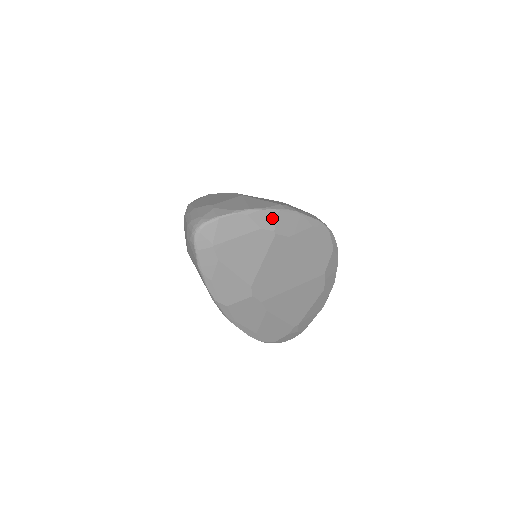
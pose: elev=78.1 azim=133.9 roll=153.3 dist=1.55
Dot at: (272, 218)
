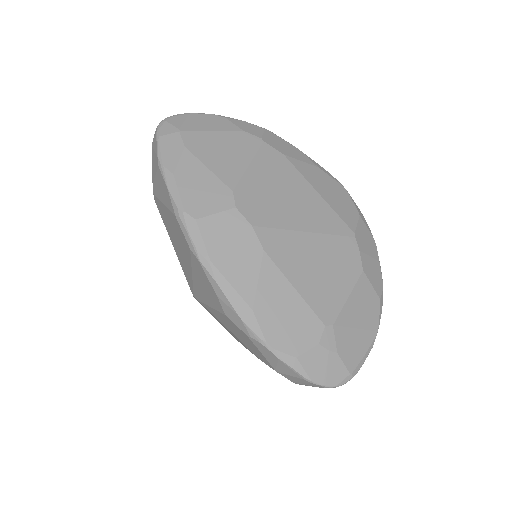
Dot at: (258, 130)
